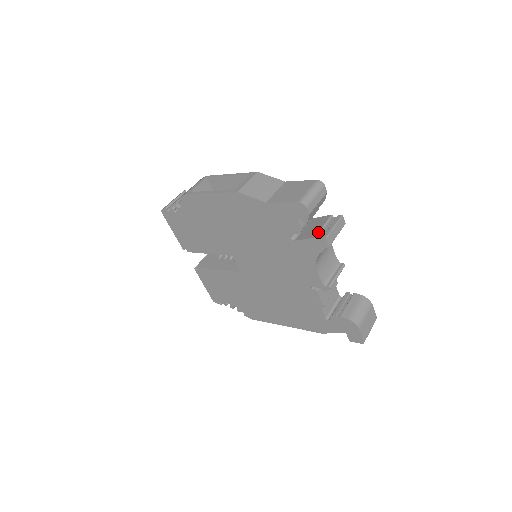
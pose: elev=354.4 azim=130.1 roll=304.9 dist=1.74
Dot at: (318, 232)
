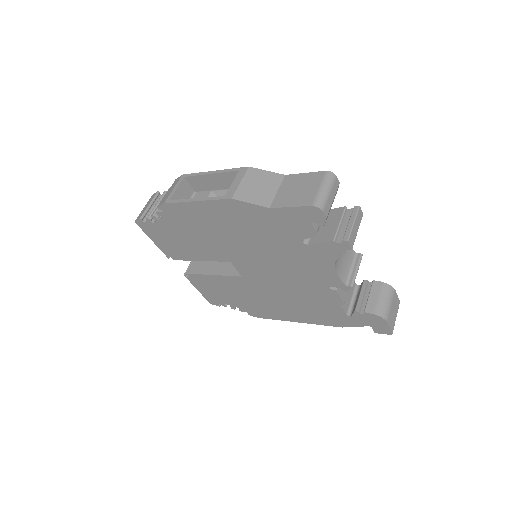
Dot at: (336, 232)
